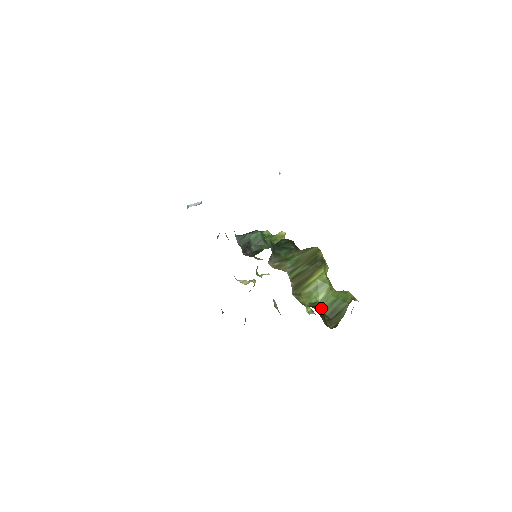
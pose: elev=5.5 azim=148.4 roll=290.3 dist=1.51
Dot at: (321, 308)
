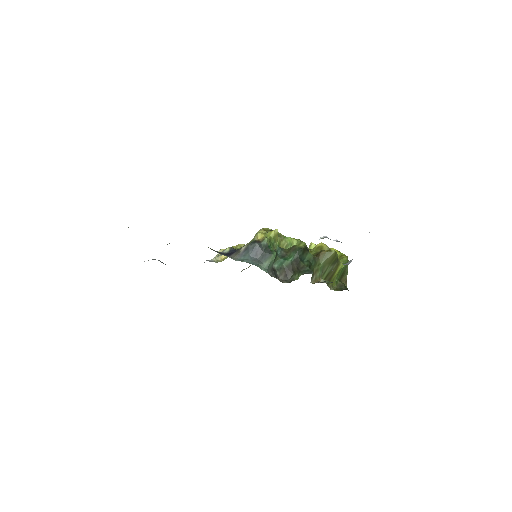
Dot at: (337, 279)
